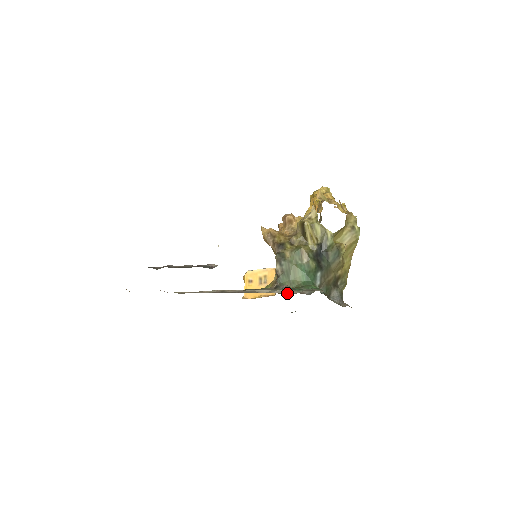
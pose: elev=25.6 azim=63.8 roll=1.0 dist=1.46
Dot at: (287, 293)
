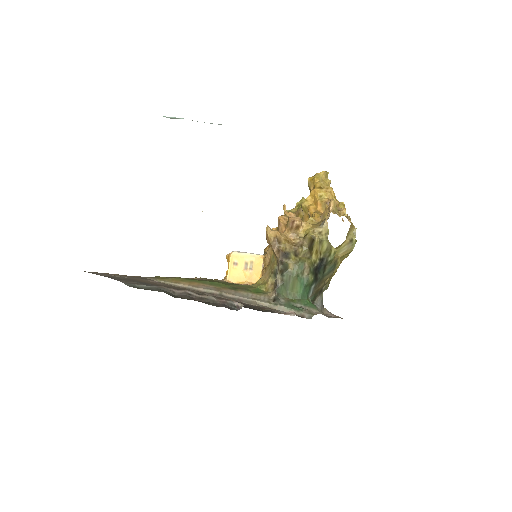
Dot at: occluded
